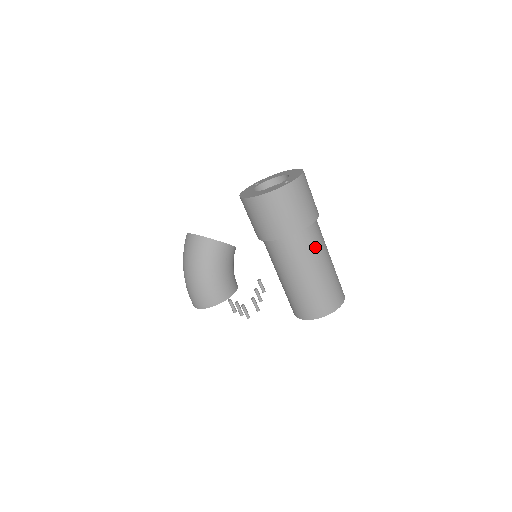
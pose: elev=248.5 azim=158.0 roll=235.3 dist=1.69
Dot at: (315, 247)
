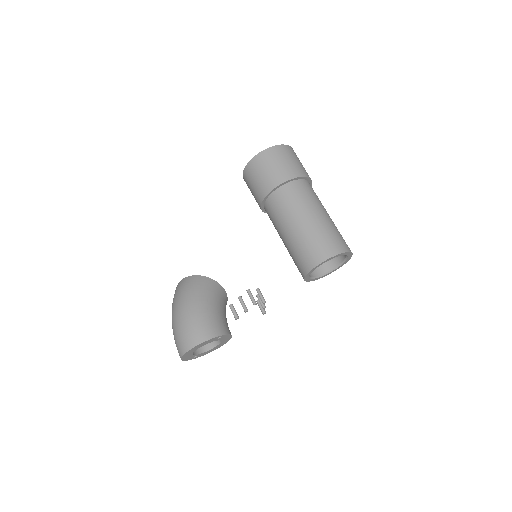
Dot at: (315, 196)
